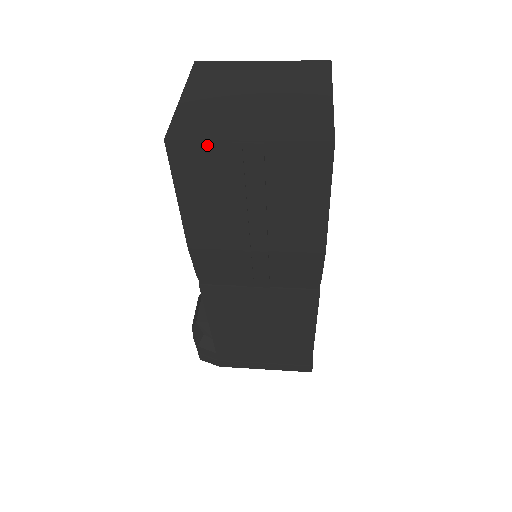
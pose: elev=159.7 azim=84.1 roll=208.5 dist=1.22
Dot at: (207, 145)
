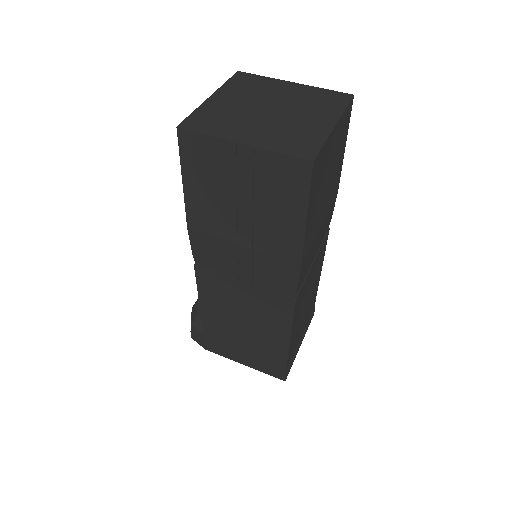
Dot at: (209, 139)
